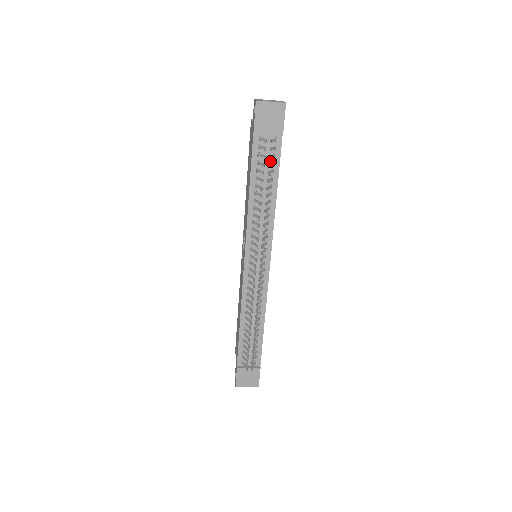
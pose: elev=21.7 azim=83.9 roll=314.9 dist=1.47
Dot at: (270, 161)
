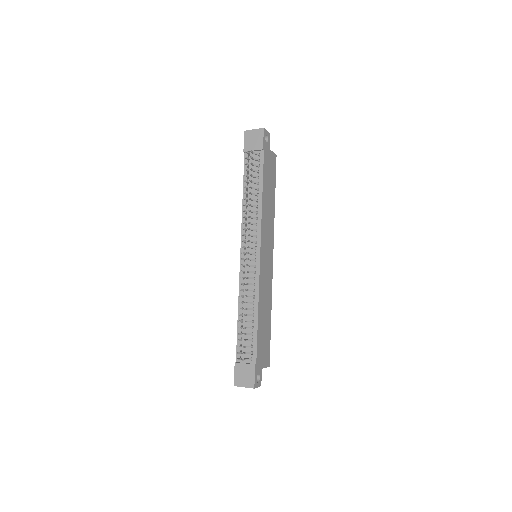
Dot at: (256, 171)
